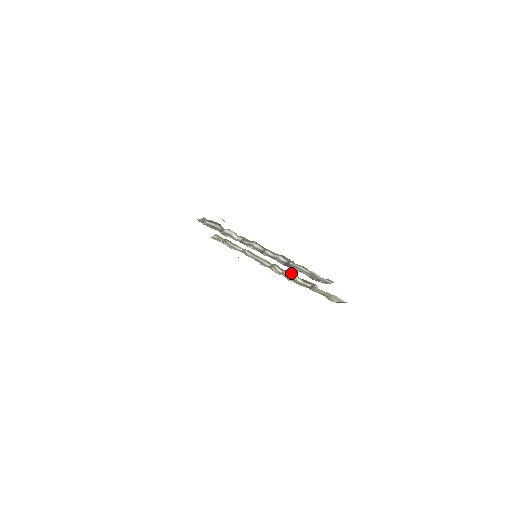
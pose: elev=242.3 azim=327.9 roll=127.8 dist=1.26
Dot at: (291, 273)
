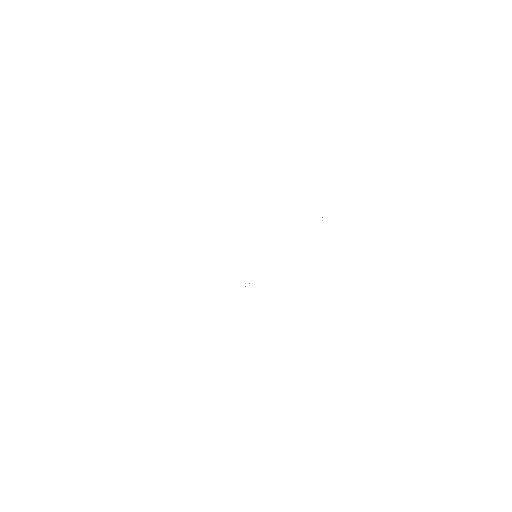
Dot at: occluded
